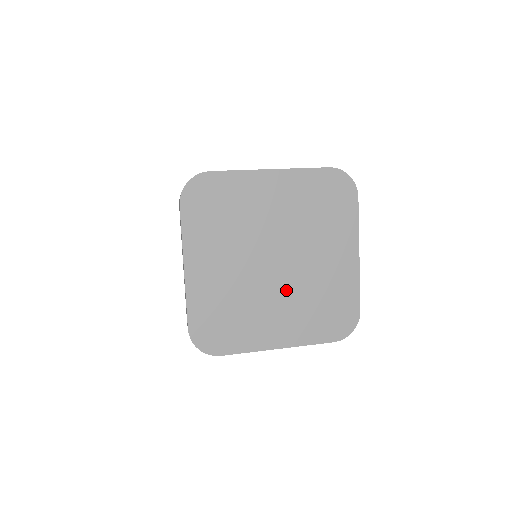
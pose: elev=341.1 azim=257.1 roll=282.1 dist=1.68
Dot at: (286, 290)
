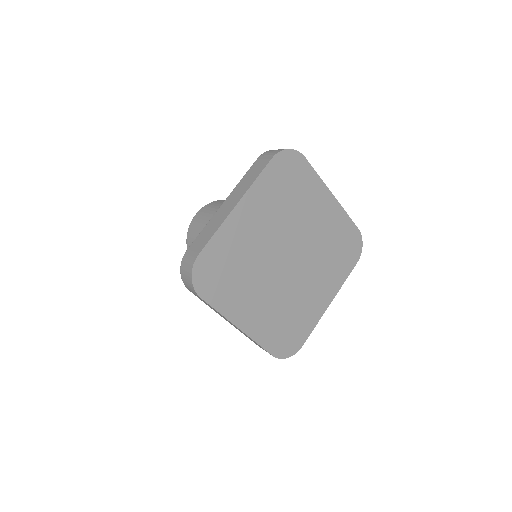
Dot at: (308, 268)
